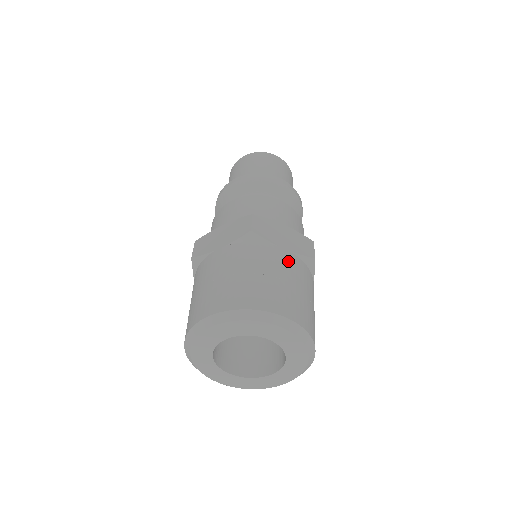
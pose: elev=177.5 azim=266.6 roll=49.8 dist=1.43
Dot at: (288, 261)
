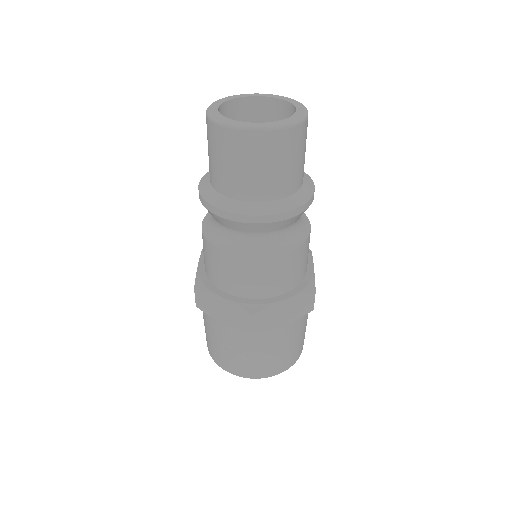
Dot at: (287, 333)
